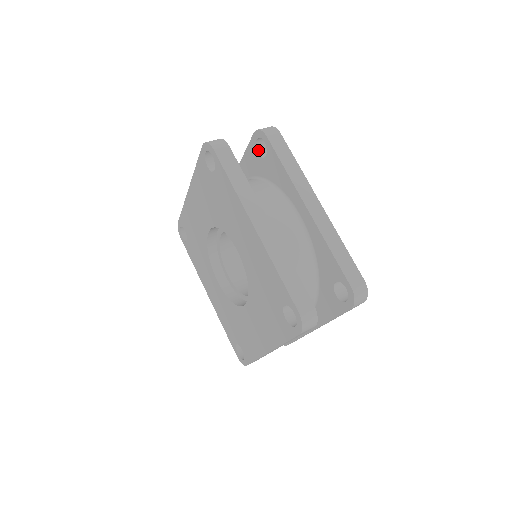
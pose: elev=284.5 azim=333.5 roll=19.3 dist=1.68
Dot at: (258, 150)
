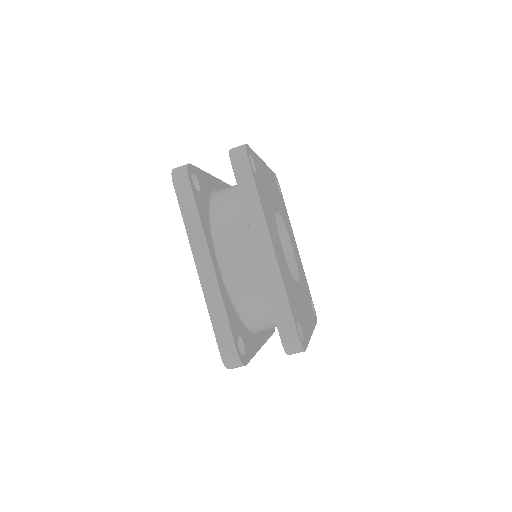
Dot at: occluded
